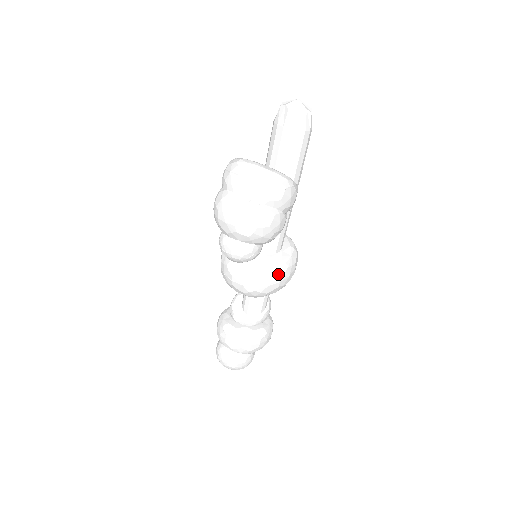
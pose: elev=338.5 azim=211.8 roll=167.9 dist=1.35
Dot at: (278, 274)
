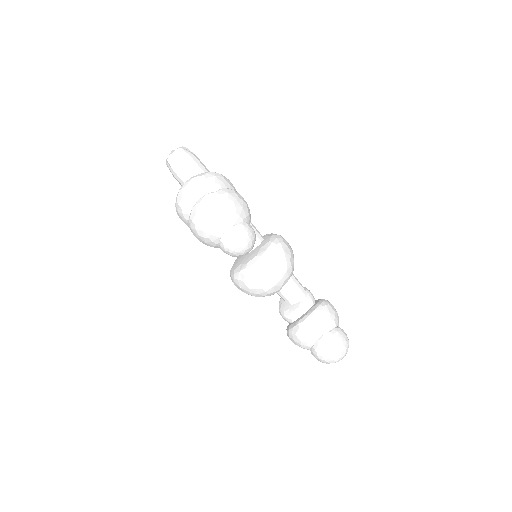
Dot at: (280, 241)
